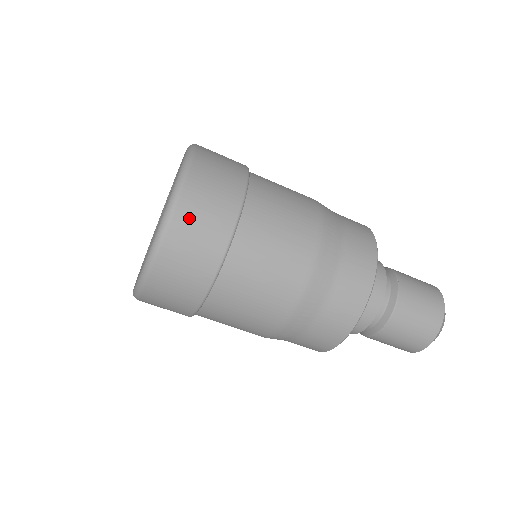
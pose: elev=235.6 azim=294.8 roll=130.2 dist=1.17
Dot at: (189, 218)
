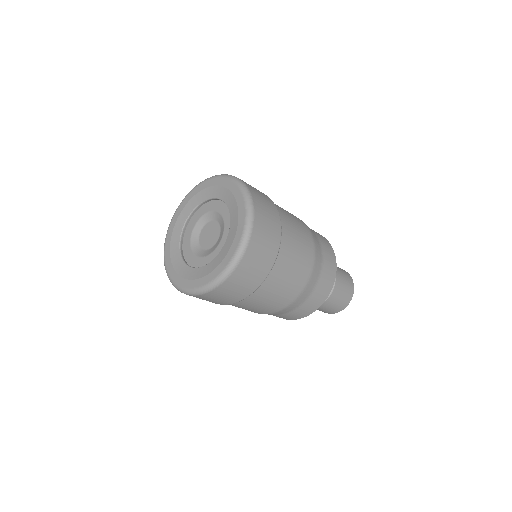
Dot at: (243, 272)
